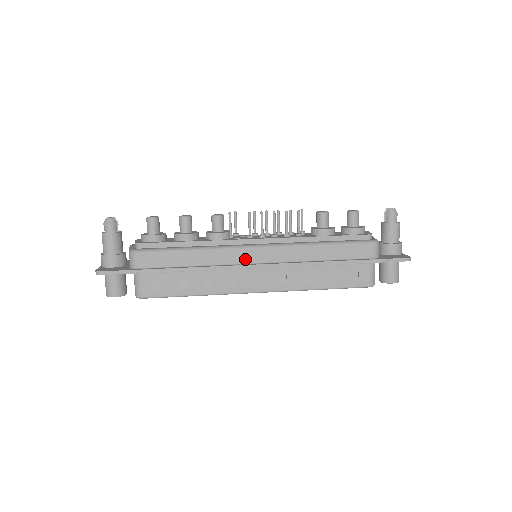
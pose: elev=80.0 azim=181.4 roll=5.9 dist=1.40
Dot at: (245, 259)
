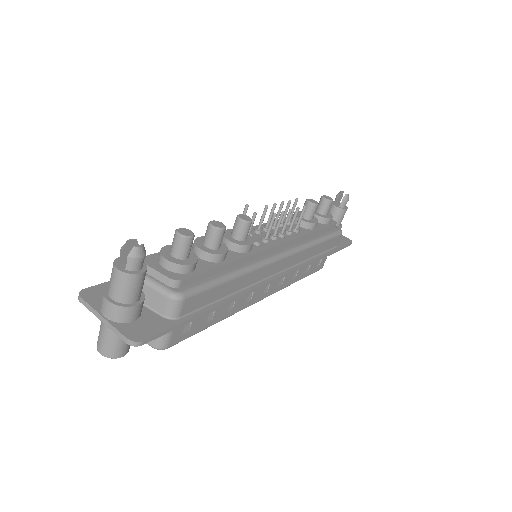
Dot at: (270, 272)
